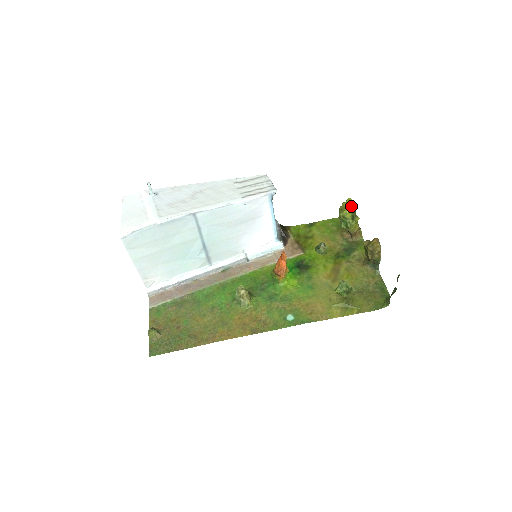
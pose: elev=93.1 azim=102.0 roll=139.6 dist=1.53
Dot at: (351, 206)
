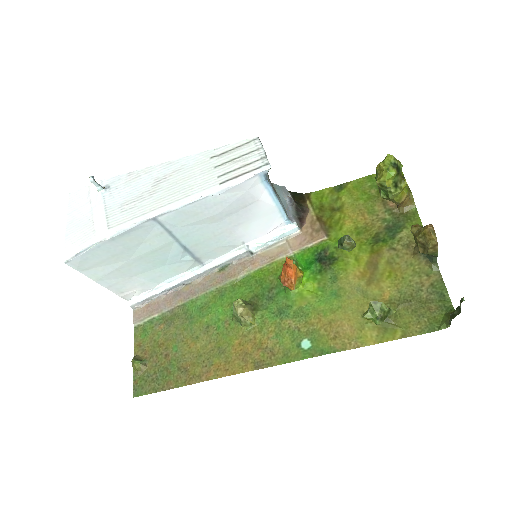
Dot at: (392, 169)
